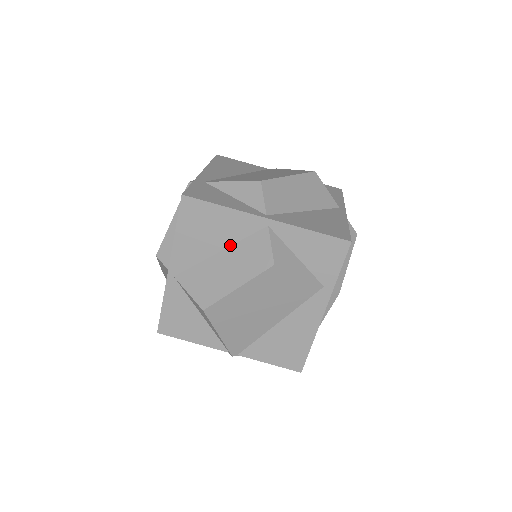
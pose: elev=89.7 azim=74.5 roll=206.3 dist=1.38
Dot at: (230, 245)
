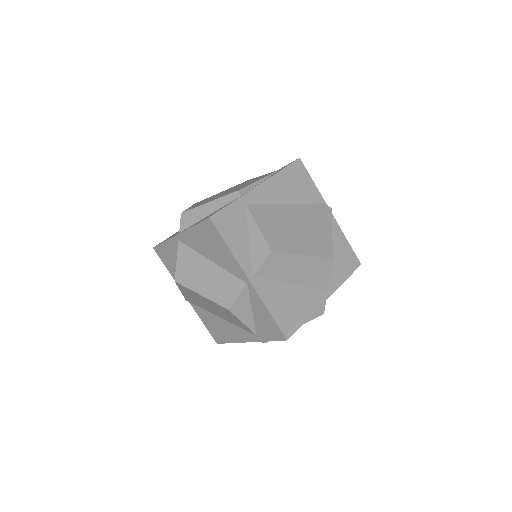
Dot at: (220, 266)
